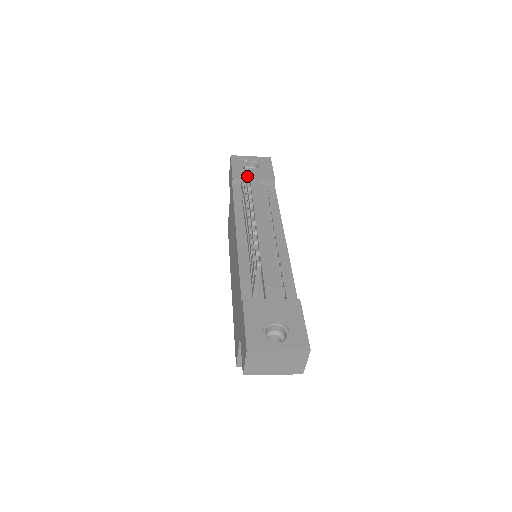
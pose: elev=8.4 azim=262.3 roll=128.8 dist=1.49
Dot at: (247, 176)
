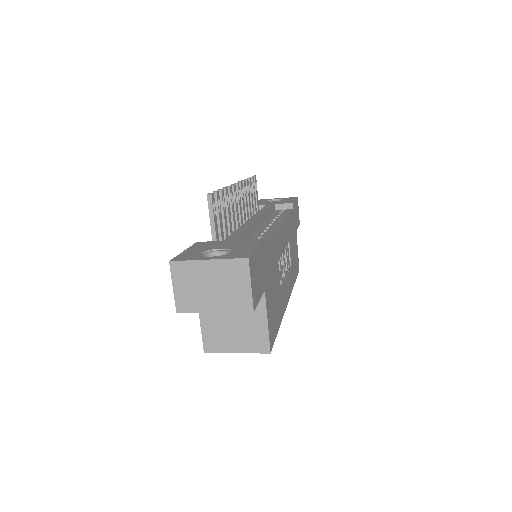
Dot at: occluded
